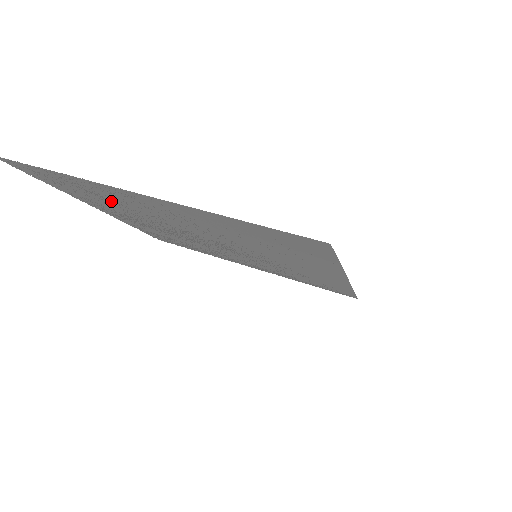
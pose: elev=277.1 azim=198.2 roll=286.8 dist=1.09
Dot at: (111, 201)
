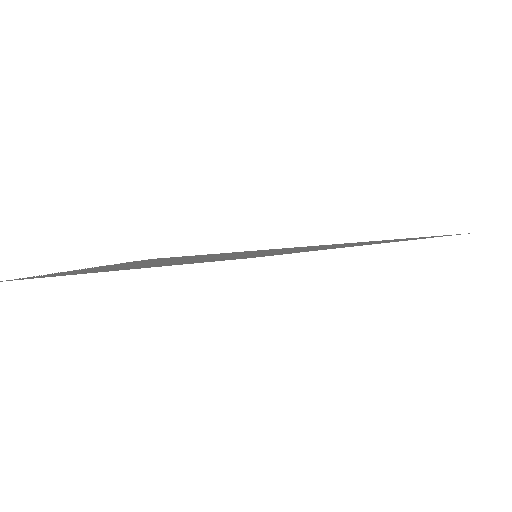
Dot at: occluded
